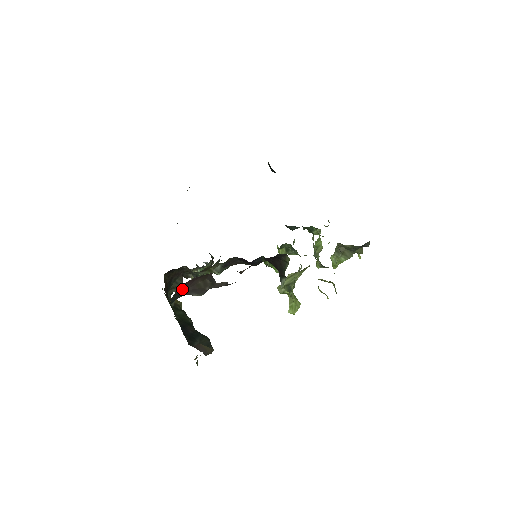
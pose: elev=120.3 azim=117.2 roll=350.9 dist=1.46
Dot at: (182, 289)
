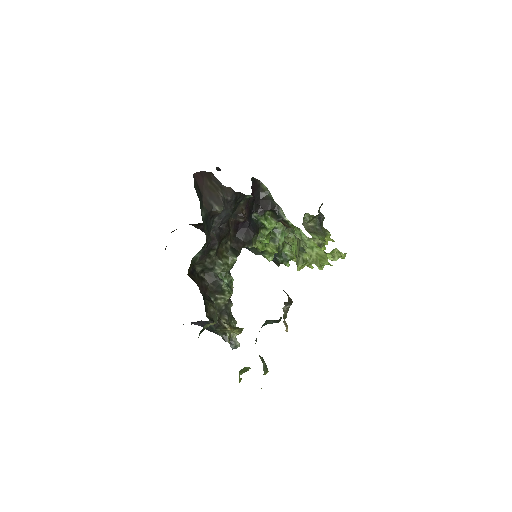
Dot at: (199, 189)
